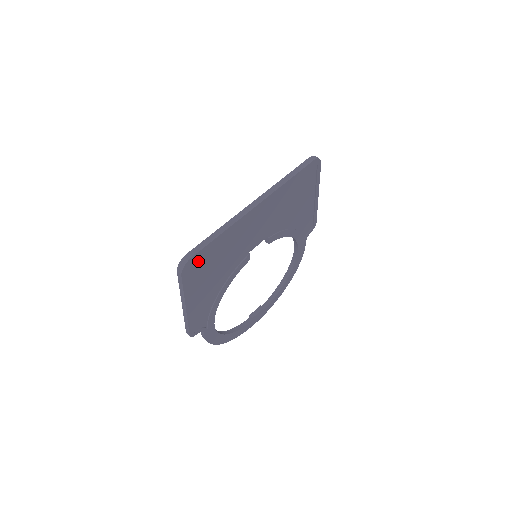
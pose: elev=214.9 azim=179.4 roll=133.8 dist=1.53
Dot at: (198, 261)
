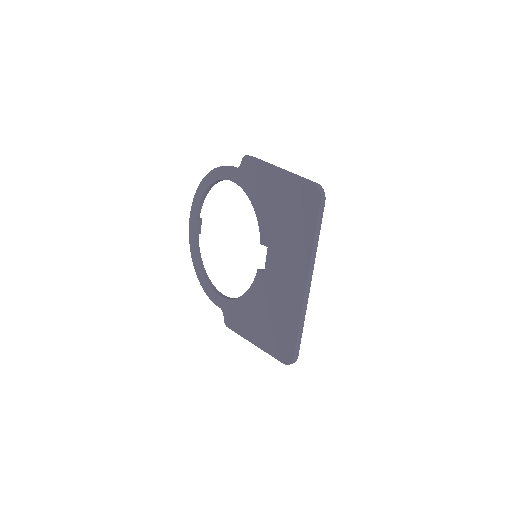
Dot at: occluded
